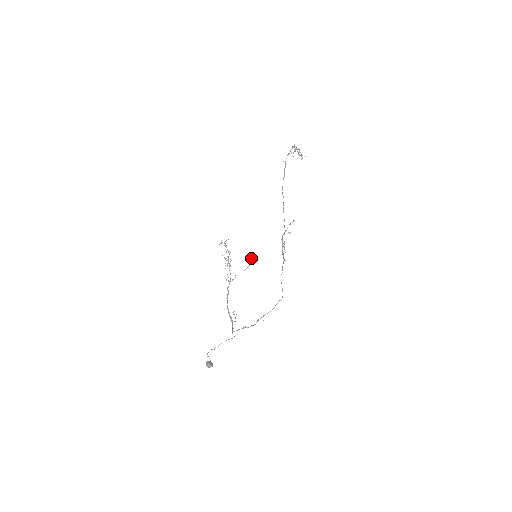
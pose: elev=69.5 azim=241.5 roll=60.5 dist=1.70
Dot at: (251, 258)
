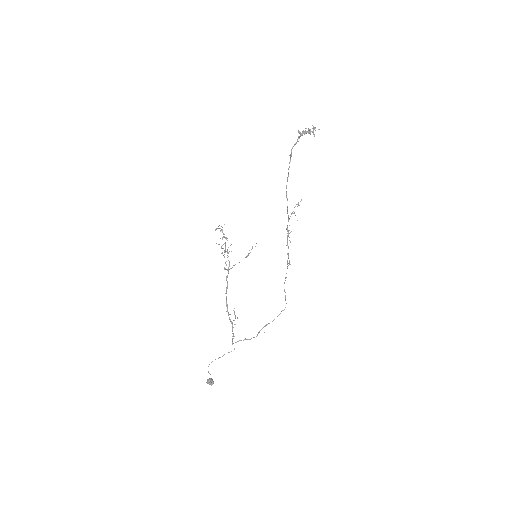
Dot at: occluded
